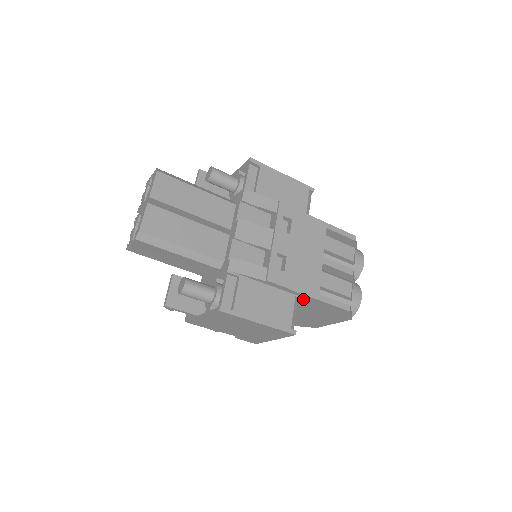
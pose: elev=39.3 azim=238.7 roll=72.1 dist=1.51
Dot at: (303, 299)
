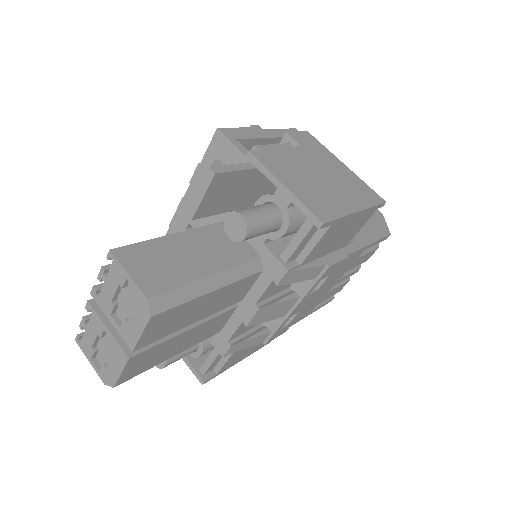
Dot at: occluded
